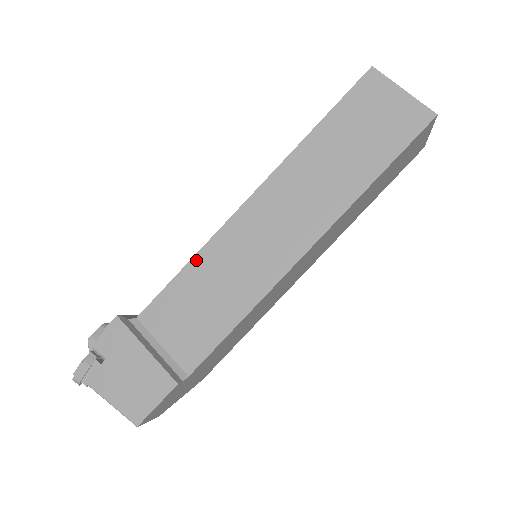
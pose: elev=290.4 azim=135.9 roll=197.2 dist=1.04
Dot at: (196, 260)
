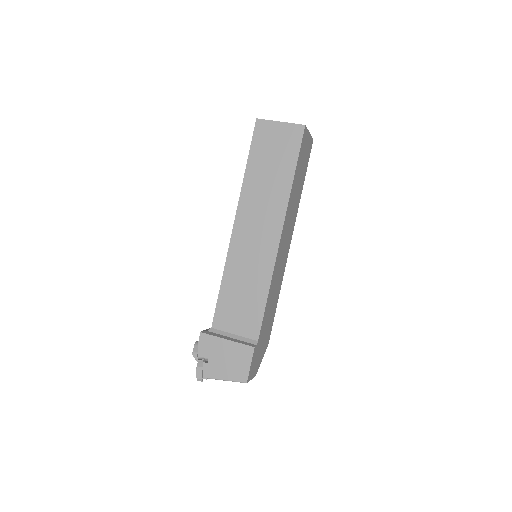
Dot at: (225, 277)
